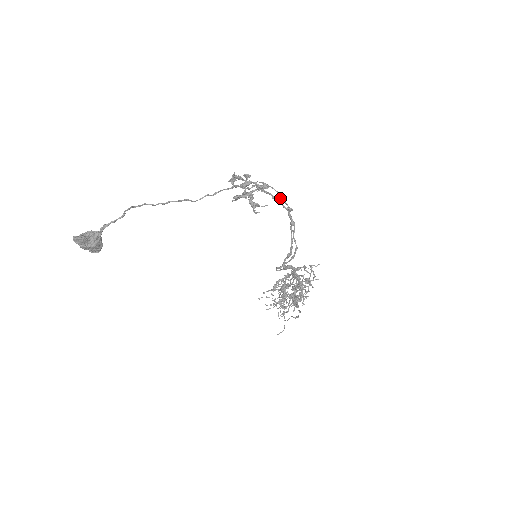
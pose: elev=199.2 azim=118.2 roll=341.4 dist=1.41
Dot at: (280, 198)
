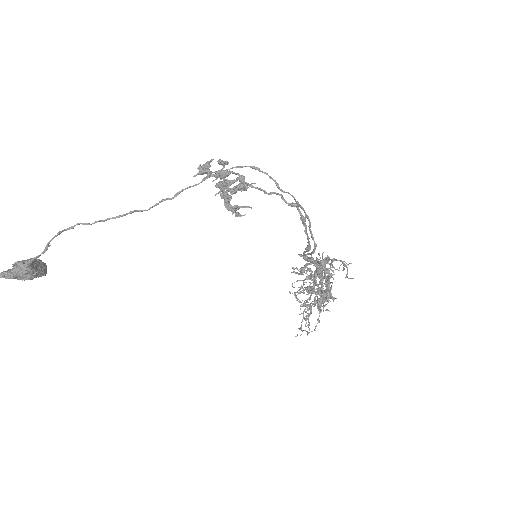
Dot at: (279, 188)
